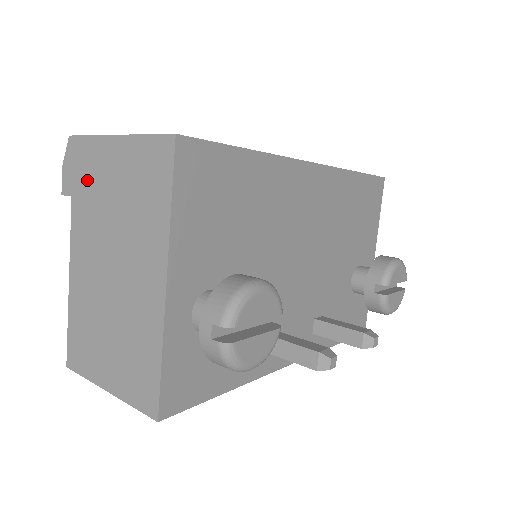
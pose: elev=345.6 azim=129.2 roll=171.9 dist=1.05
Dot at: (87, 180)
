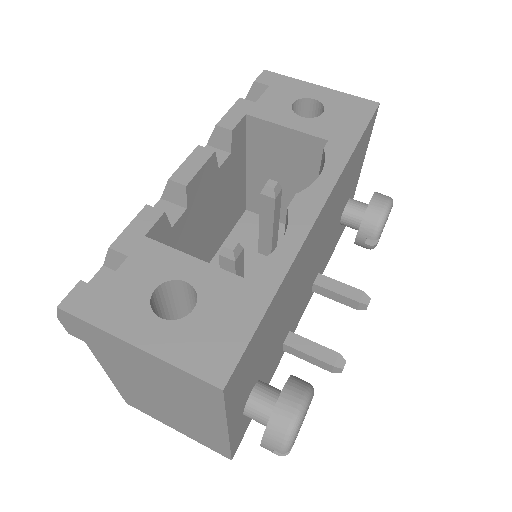
Dot at: (104, 346)
